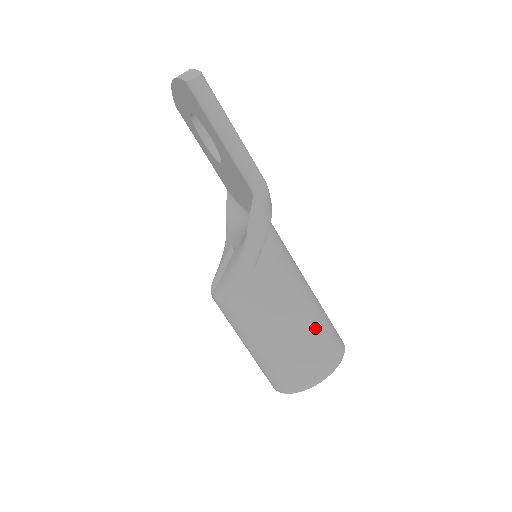
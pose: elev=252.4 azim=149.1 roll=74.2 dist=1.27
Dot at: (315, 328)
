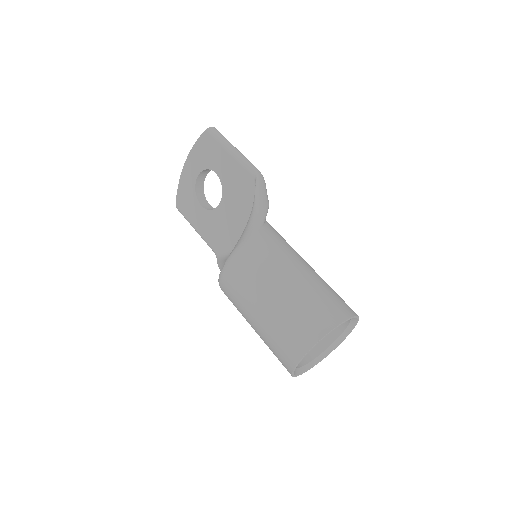
Dot at: (325, 282)
